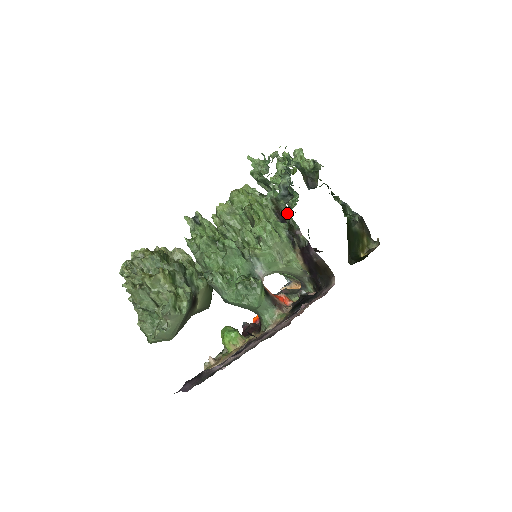
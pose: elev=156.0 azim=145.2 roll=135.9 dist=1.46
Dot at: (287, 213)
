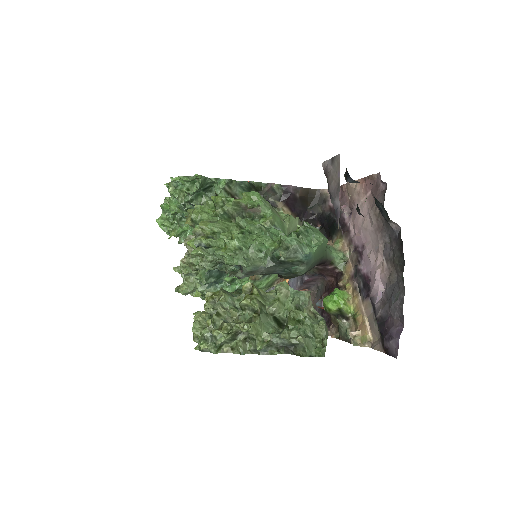
Dot at: occluded
